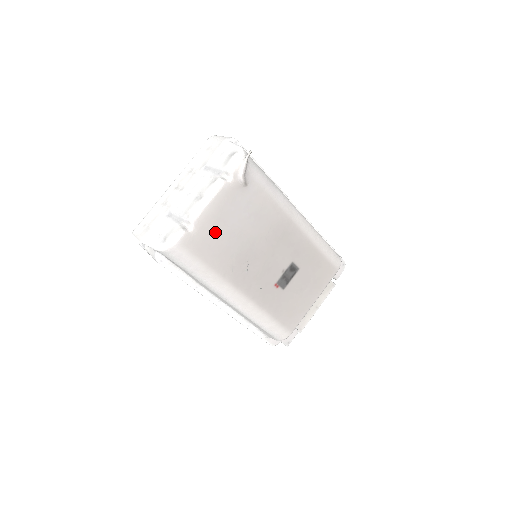
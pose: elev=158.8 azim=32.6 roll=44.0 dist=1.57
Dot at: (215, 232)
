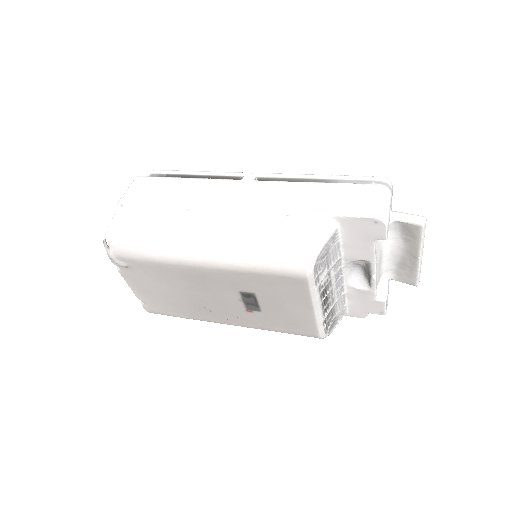
Dot at: (155, 298)
